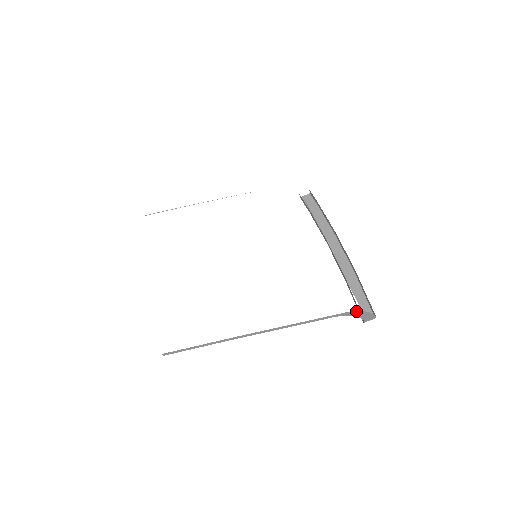
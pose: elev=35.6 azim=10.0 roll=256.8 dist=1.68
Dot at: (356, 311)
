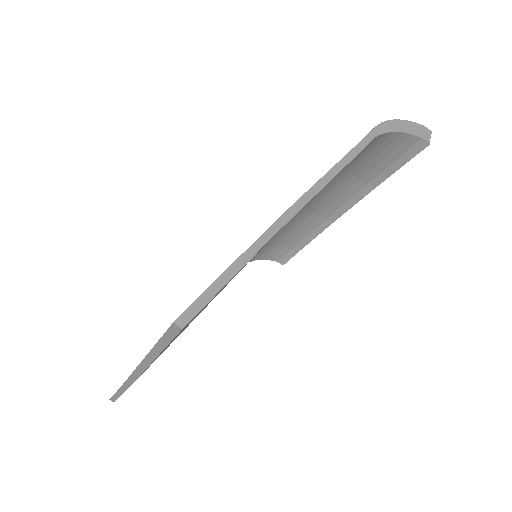
Dot at: (388, 122)
